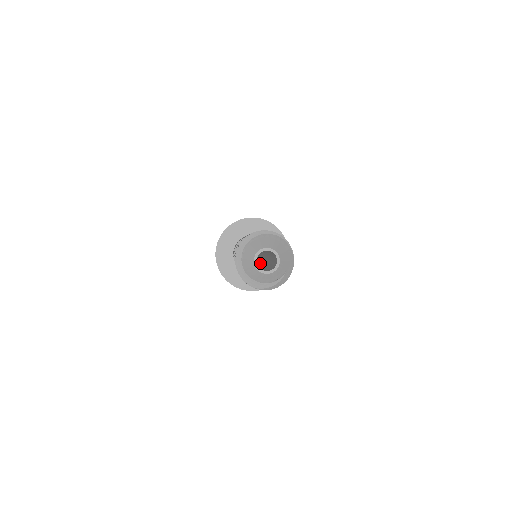
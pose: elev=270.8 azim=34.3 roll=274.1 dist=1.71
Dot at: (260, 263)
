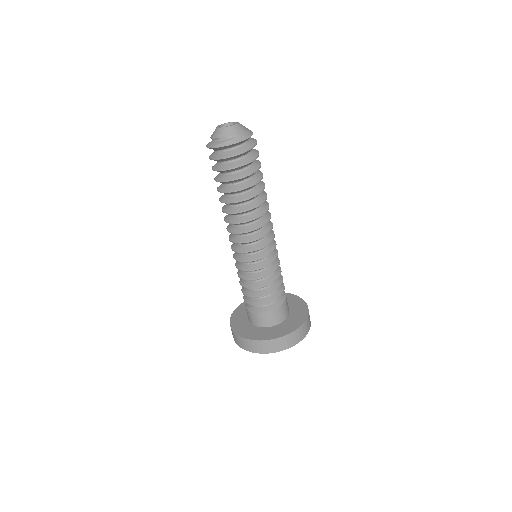
Dot at: occluded
